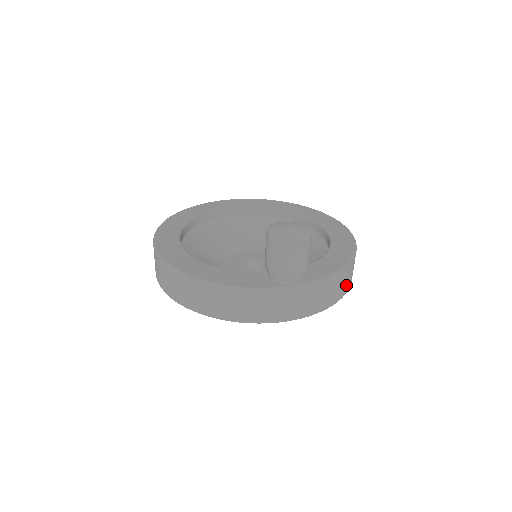
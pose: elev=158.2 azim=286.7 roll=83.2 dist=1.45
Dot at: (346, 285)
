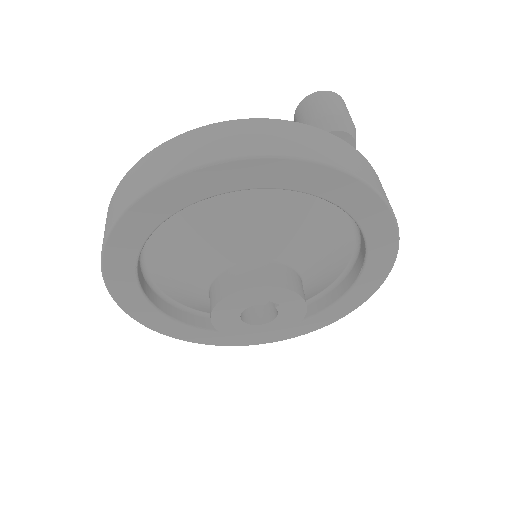
Dot at: occluded
